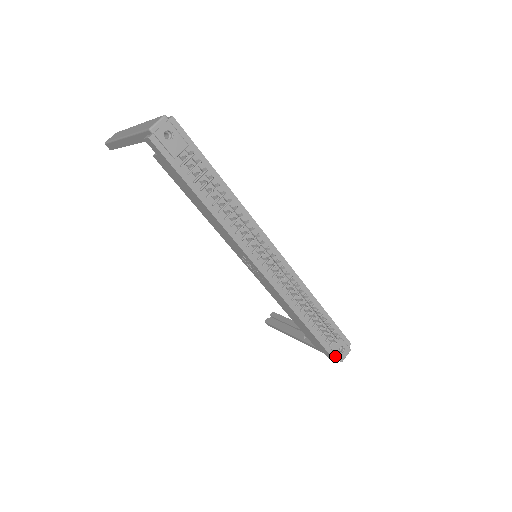
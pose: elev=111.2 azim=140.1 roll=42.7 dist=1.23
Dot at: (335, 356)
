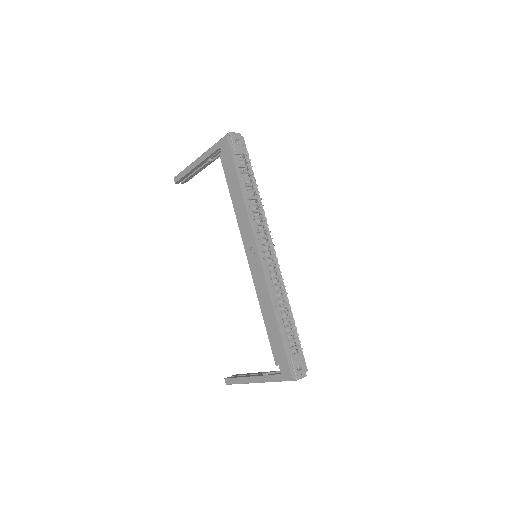
Dot at: (292, 370)
